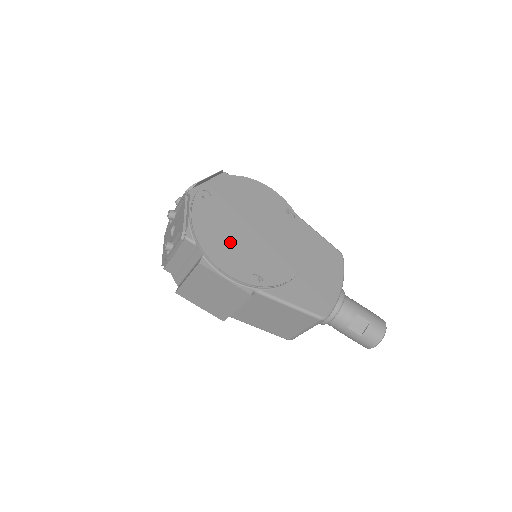
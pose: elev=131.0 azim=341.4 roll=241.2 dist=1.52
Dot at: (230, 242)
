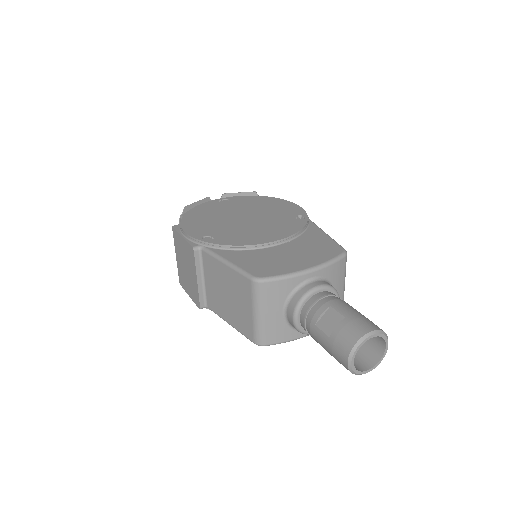
Dot at: (211, 220)
